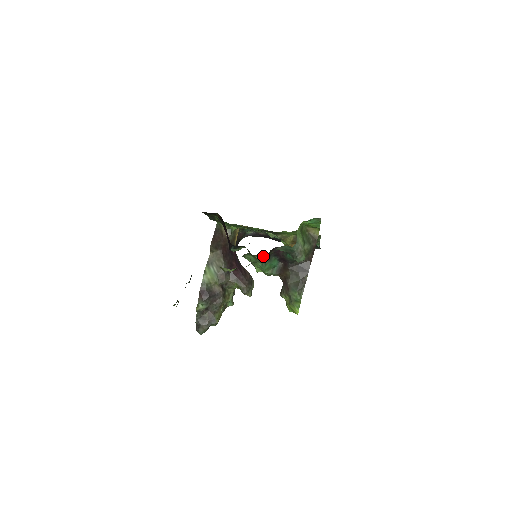
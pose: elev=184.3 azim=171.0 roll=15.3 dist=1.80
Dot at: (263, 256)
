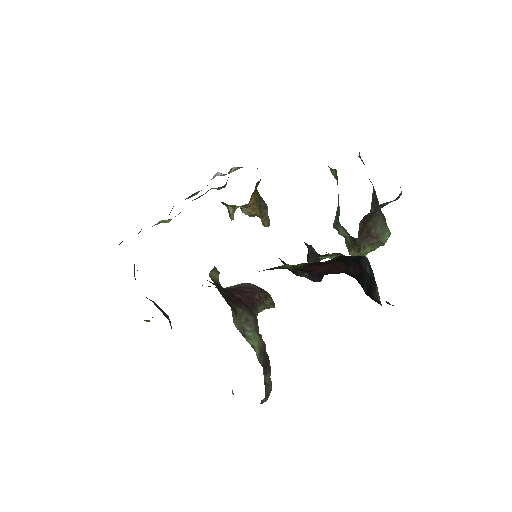
Dot at: occluded
